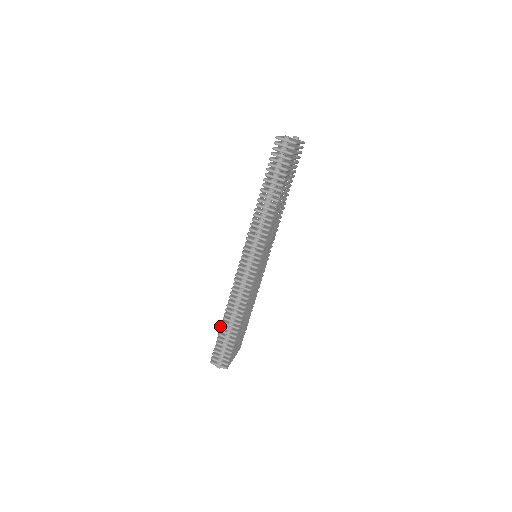
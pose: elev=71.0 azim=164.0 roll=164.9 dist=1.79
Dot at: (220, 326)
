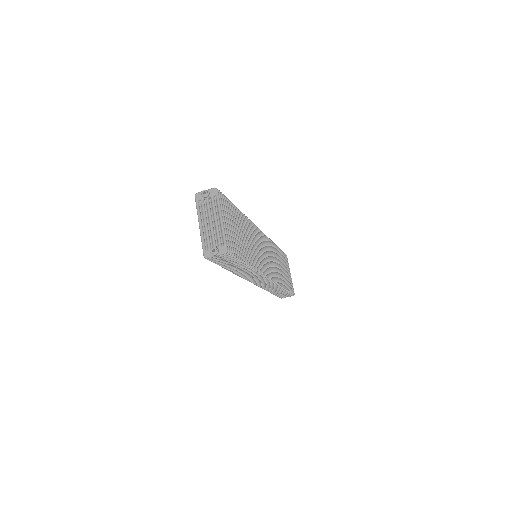
Dot at: occluded
